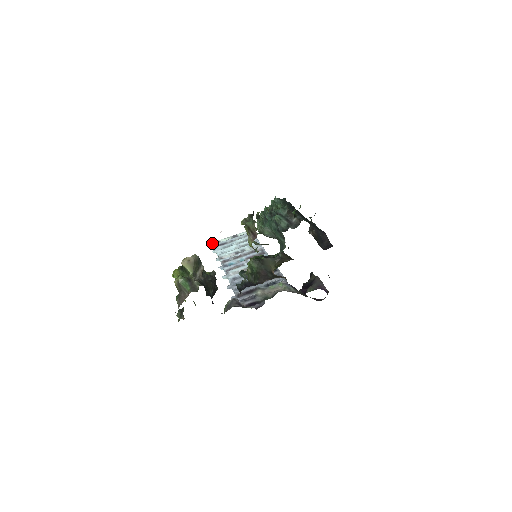
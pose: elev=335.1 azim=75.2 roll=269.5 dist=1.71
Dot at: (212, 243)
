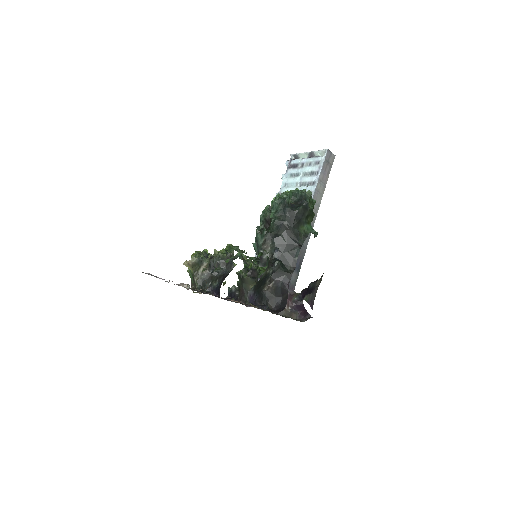
Dot at: (291, 156)
